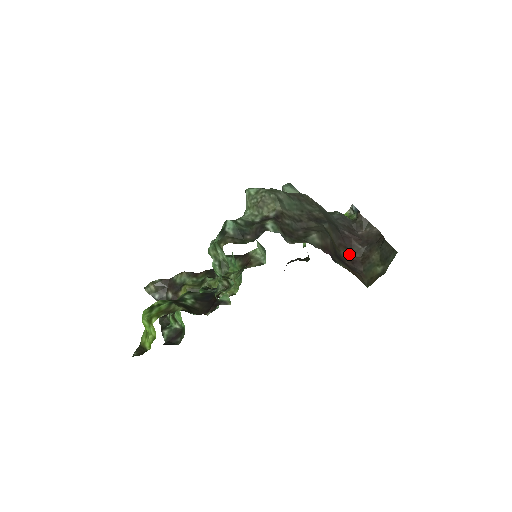
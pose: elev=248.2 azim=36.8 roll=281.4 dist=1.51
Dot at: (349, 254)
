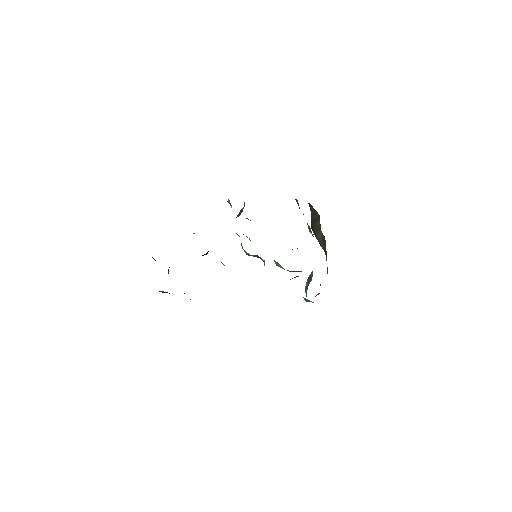
Dot at: (318, 241)
